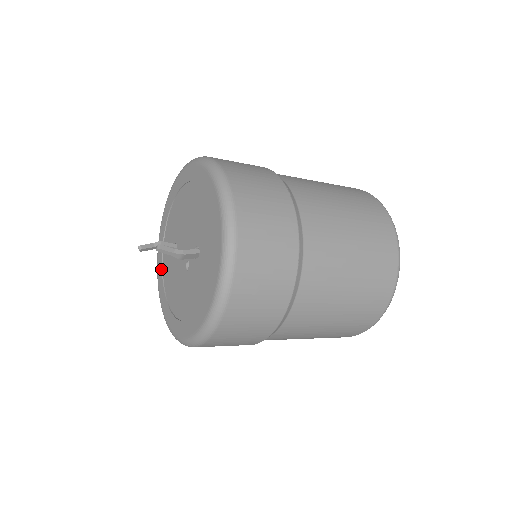
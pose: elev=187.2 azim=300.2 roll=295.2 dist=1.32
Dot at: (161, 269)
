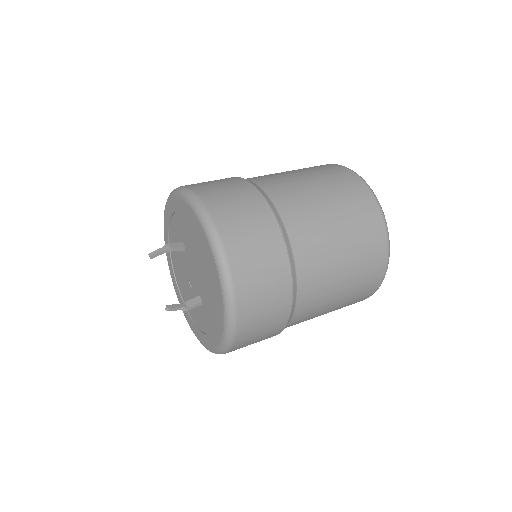
Dot at: (168, 225)
